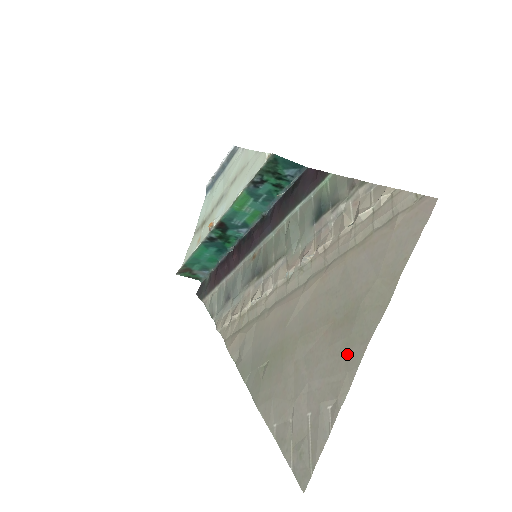
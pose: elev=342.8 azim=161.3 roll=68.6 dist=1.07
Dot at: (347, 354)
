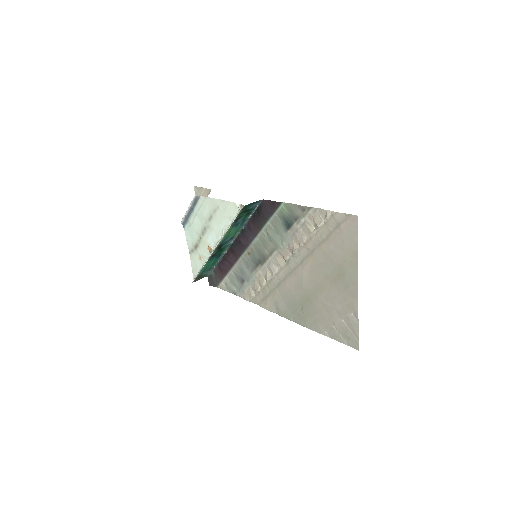
Dot at: (349, 291)
